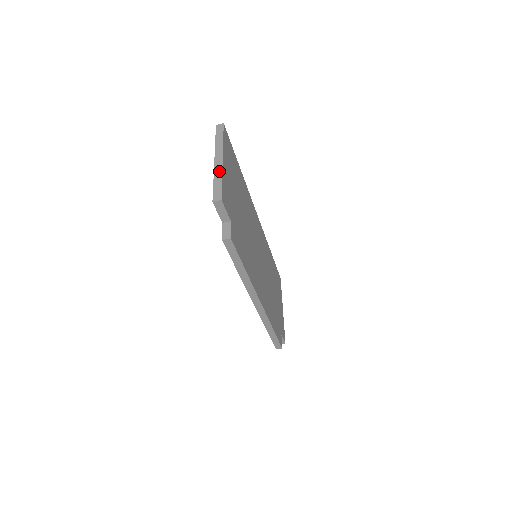
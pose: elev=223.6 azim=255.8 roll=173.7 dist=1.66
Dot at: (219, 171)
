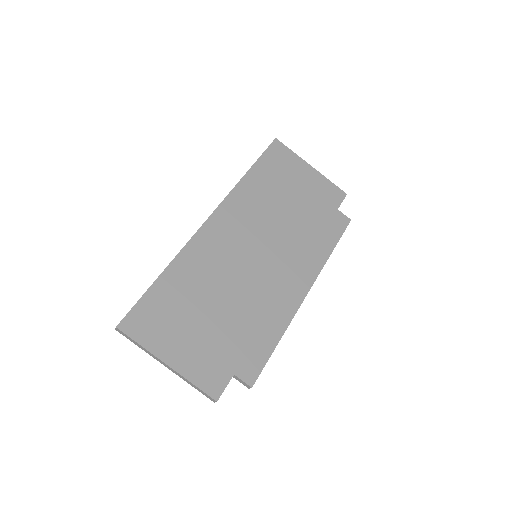
Dot at: (181, 377)
